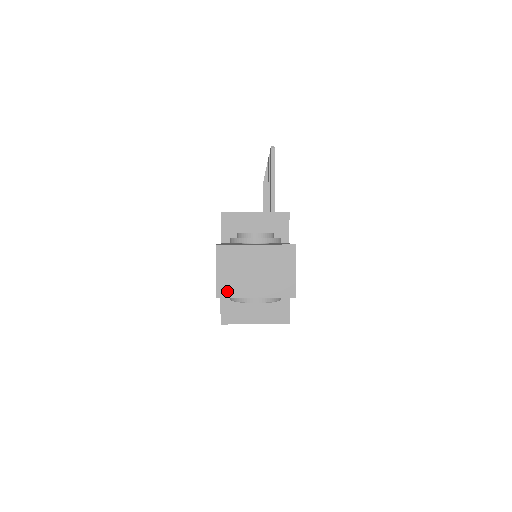
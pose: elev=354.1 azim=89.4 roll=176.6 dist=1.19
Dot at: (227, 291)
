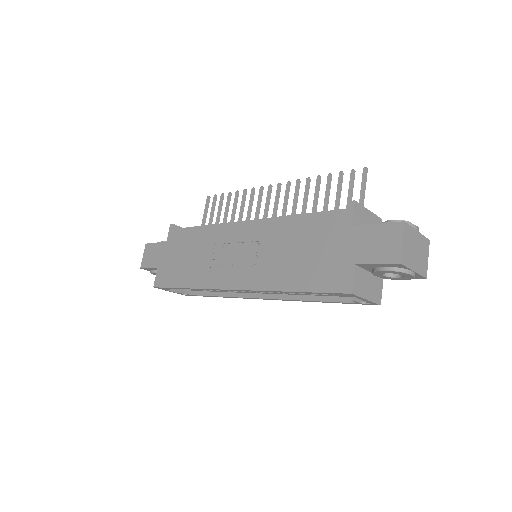
Dot at: (405, 260)
